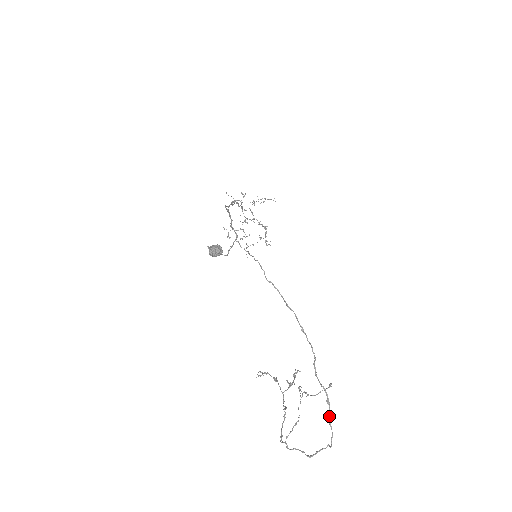
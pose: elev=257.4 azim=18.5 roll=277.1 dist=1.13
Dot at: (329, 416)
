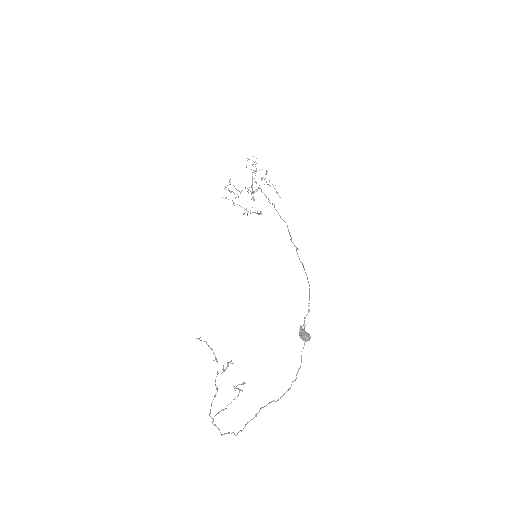
Dot at: (249, 421)
